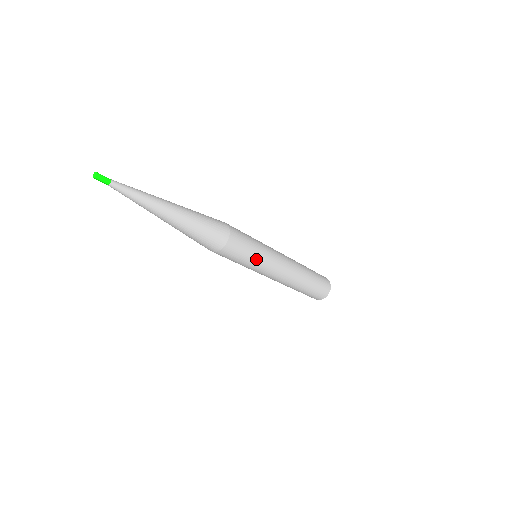
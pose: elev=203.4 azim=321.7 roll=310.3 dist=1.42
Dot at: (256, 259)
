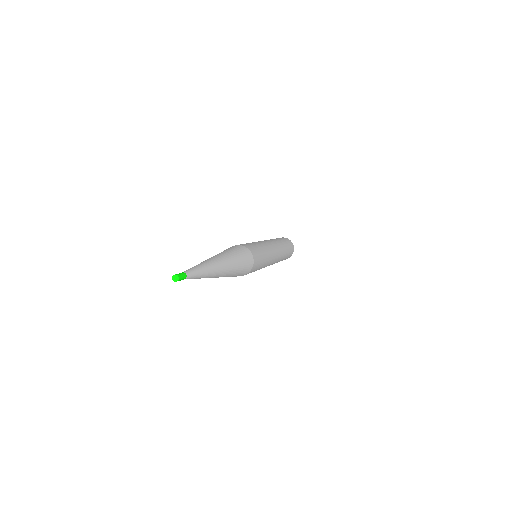
Dot at: (259, 269)
